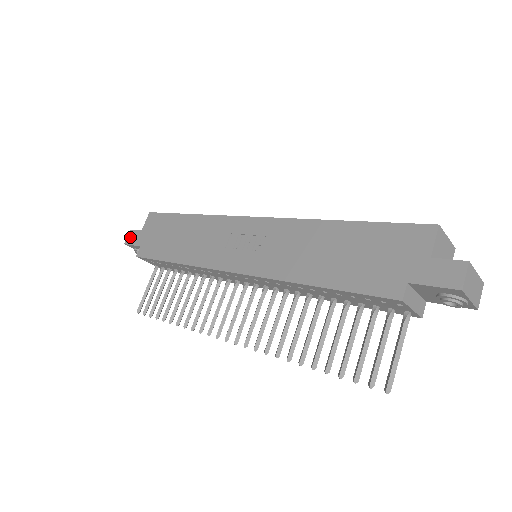
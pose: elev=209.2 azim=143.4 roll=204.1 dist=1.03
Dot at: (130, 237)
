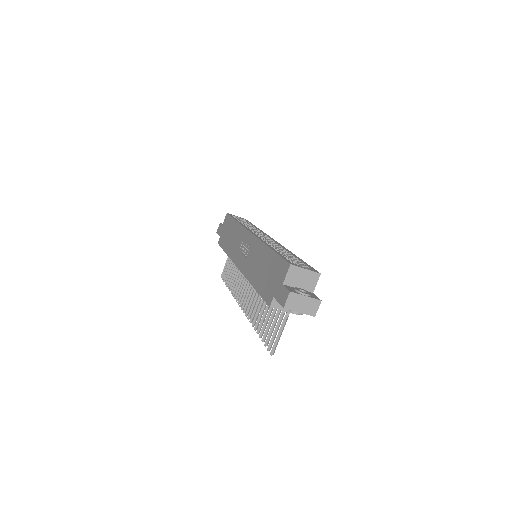
Dot at: (218, 228)
